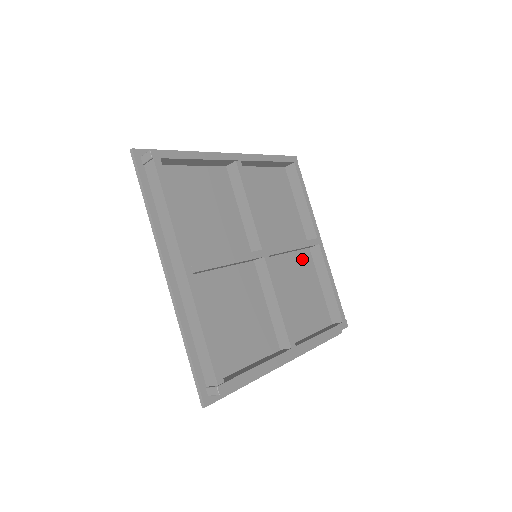
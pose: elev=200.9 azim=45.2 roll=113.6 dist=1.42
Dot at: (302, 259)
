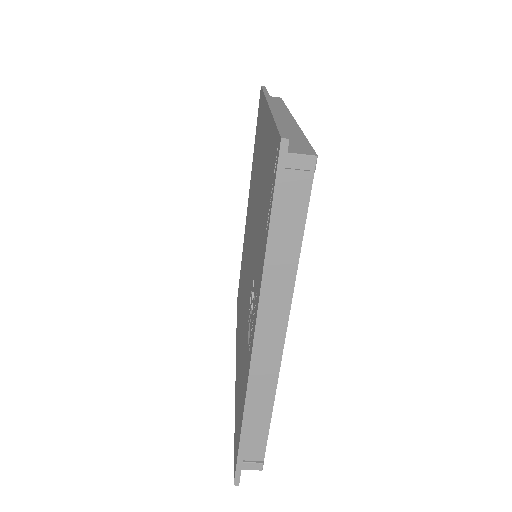
Dot at: occluded
